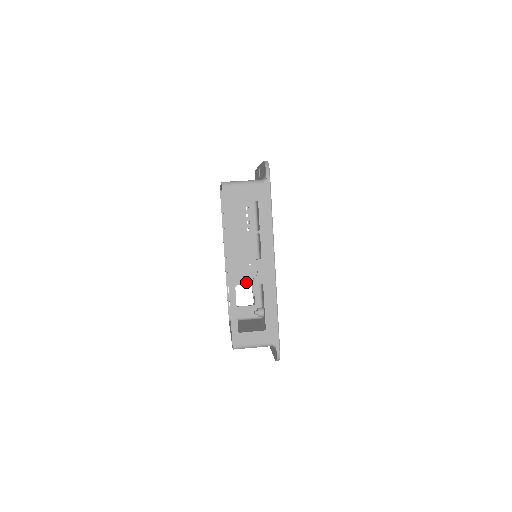
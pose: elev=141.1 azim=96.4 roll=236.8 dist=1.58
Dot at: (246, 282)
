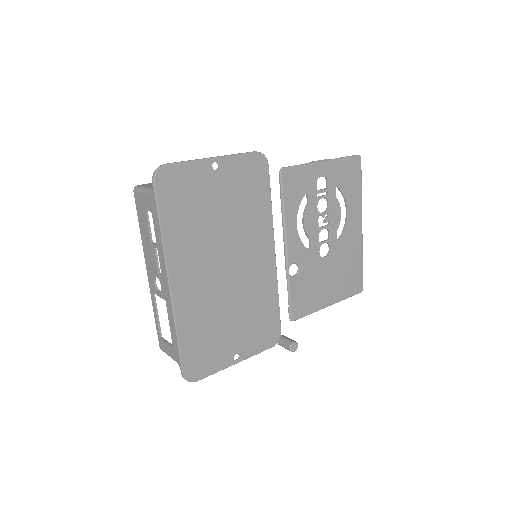
Dot at: (157, 293)
